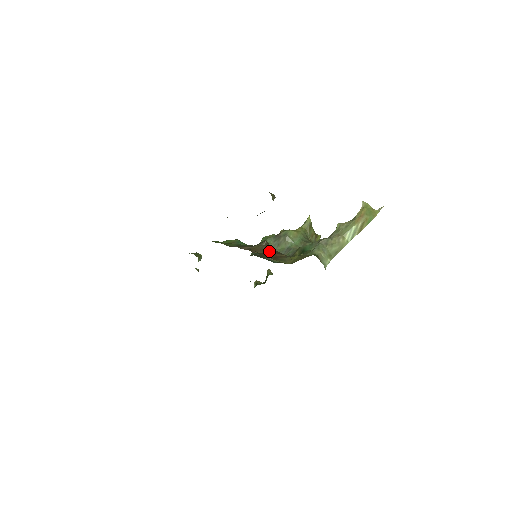
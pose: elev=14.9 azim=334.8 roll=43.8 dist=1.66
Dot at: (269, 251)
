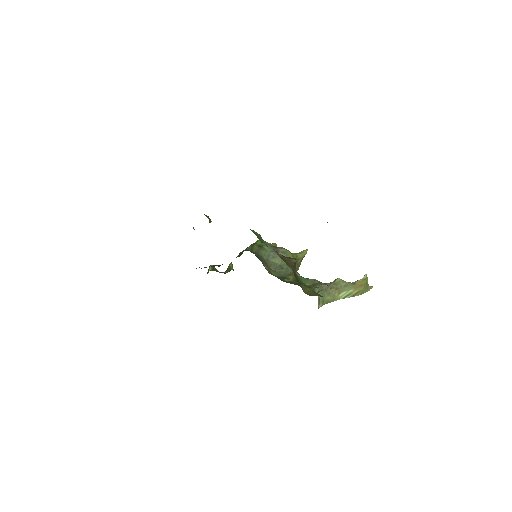
Dot at: (295, 270)
